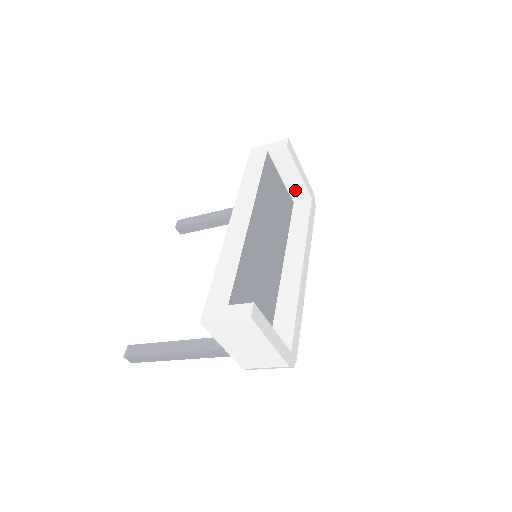
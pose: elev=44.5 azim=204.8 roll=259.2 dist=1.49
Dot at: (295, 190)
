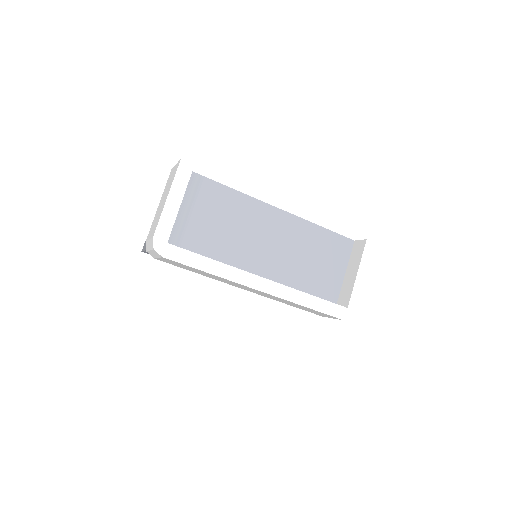
Dot at: (345, 292)
